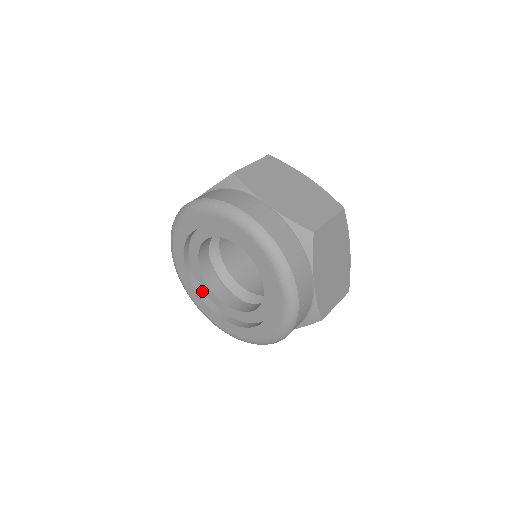
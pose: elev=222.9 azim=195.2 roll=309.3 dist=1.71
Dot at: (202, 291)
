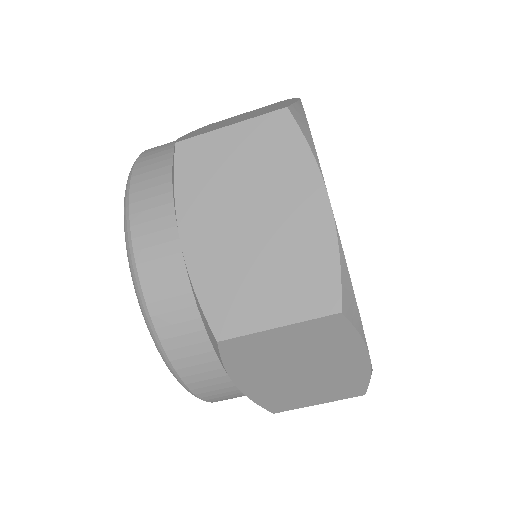
Dot at: occluded
